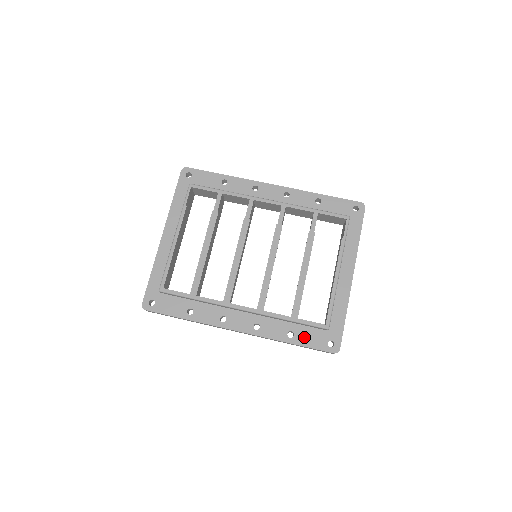
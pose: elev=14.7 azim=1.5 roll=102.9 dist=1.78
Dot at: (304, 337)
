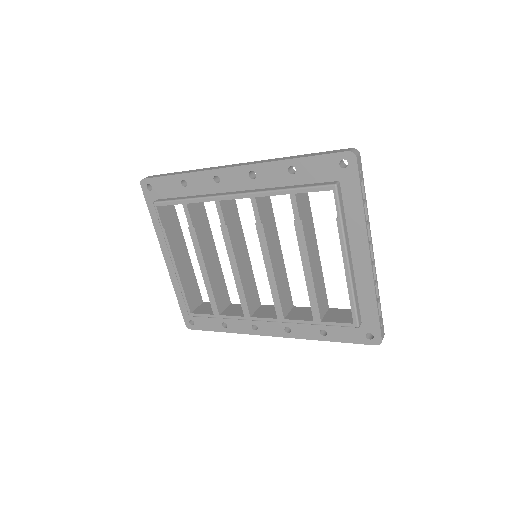
Dot at: (338, 333)
